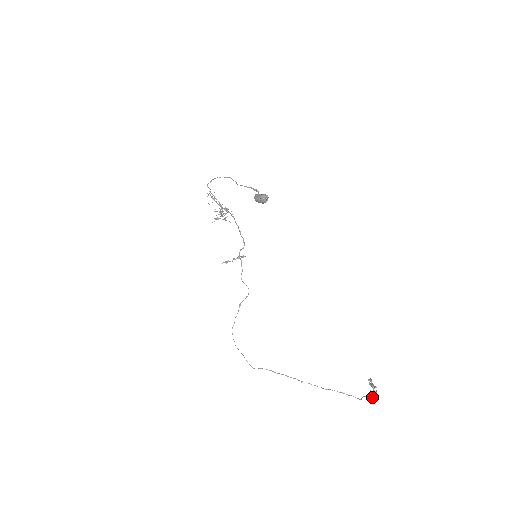
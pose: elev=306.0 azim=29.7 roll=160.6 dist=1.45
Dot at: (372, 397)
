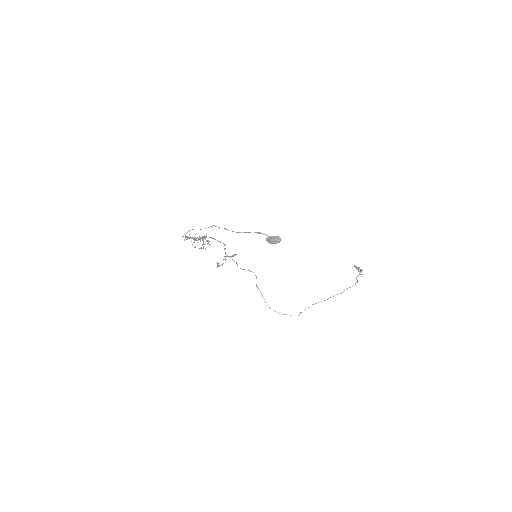
Dot at: (361, 274)
